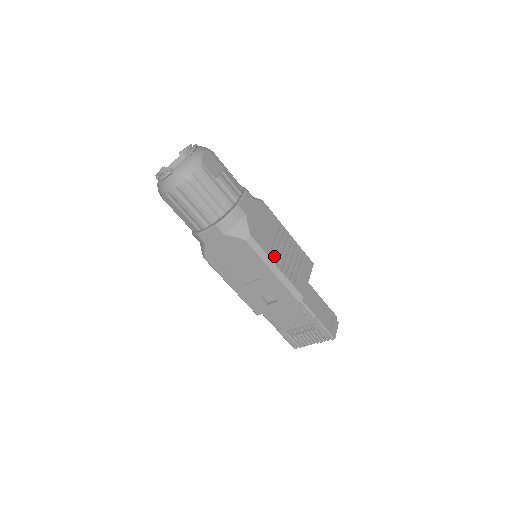
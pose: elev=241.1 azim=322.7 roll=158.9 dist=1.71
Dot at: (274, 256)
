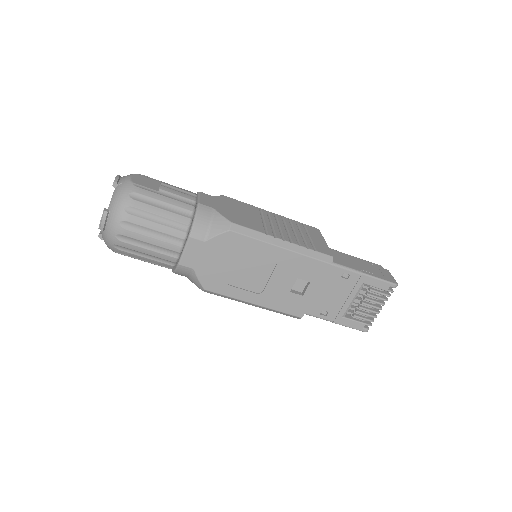
Dot at: (272, 233)
